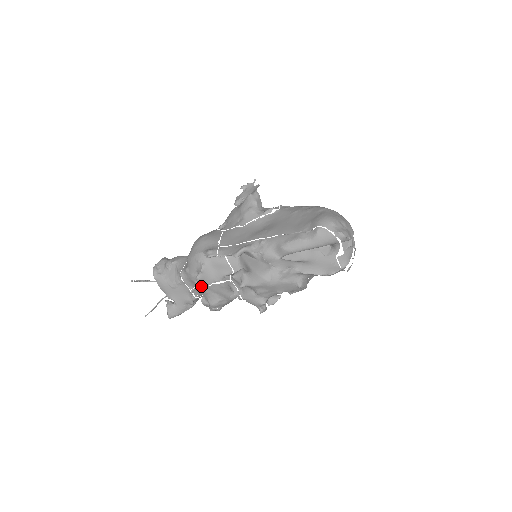
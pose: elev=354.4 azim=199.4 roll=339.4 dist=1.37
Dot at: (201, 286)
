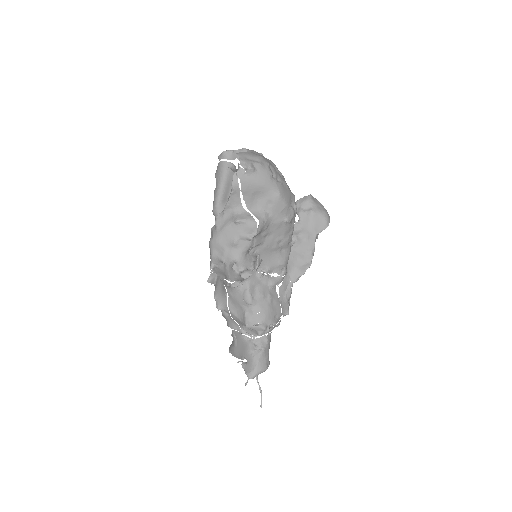
Dot at: (229, 314)
